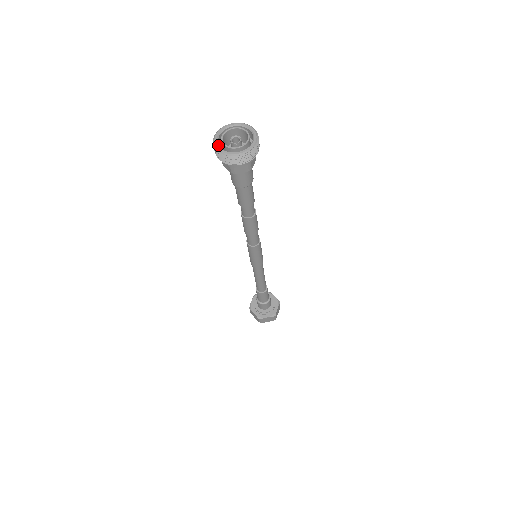
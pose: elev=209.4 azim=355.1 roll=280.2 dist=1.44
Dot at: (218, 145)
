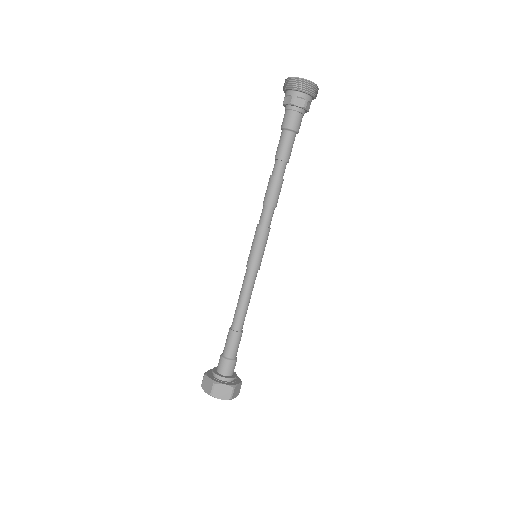
Dot at: (302, 79)
